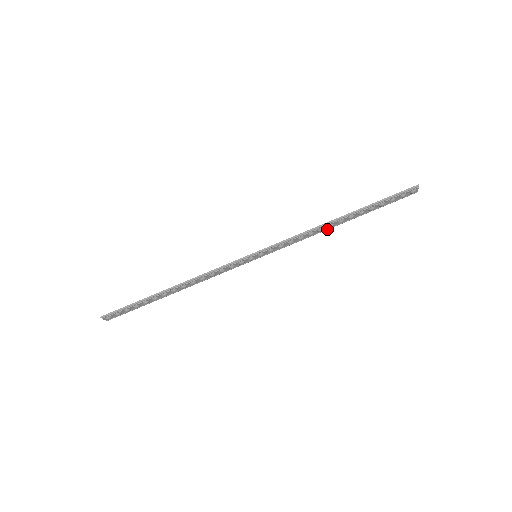
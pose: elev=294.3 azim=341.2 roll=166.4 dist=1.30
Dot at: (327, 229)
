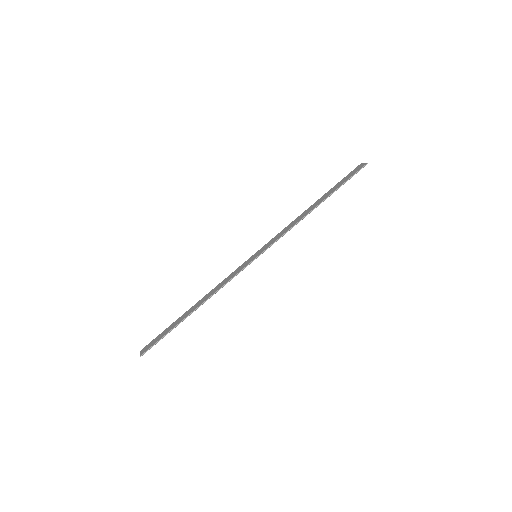
Dot at: (303, 214)
